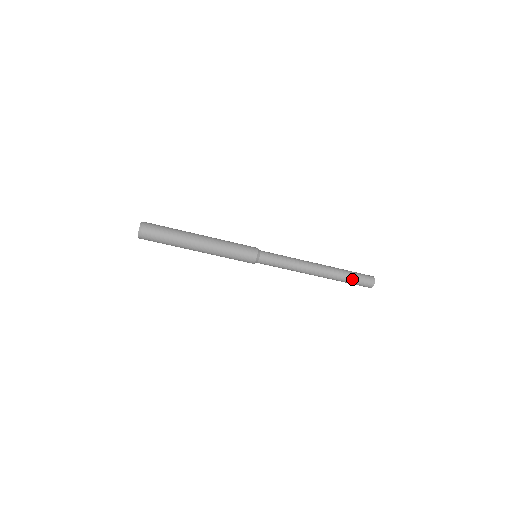
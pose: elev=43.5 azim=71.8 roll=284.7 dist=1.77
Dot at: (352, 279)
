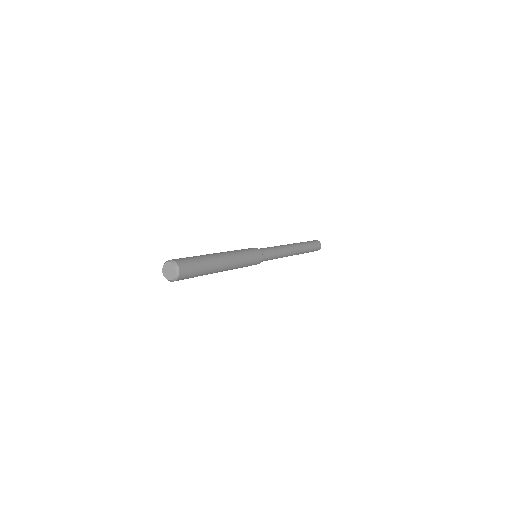
Dot at: (310, 251)
